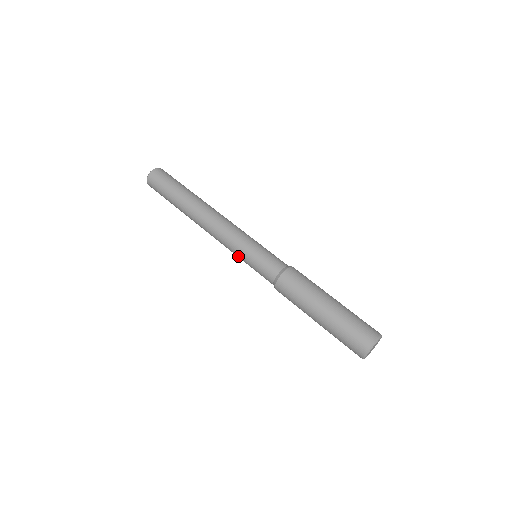
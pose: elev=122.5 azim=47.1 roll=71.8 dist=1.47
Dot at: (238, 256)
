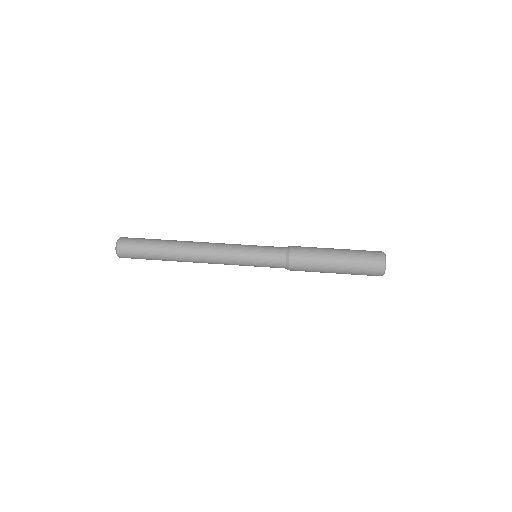
Dot at: (243, 259)
